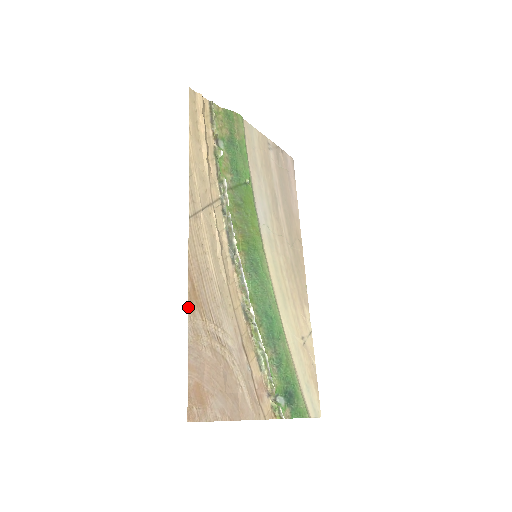
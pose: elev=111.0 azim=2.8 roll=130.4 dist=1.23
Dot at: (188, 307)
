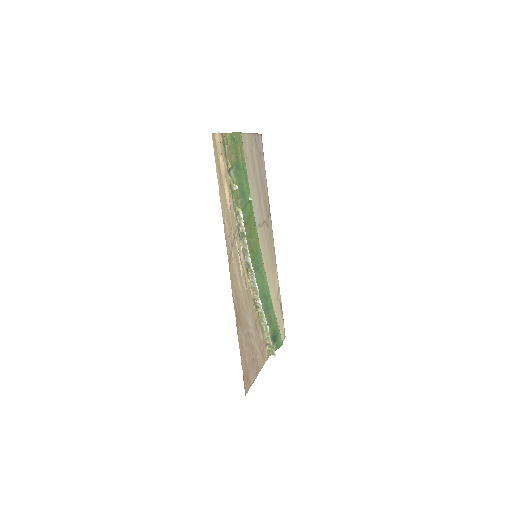
Dot at: (237, 329)
